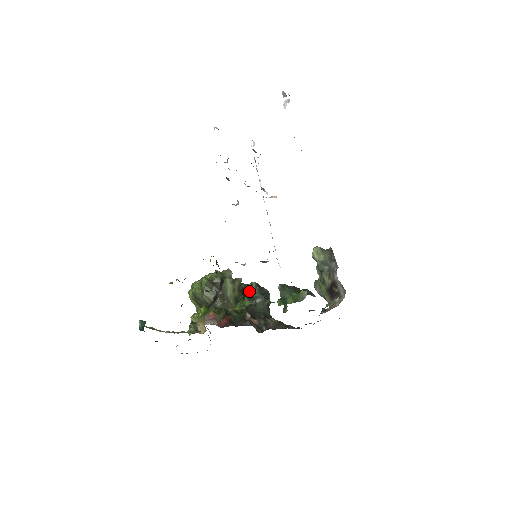
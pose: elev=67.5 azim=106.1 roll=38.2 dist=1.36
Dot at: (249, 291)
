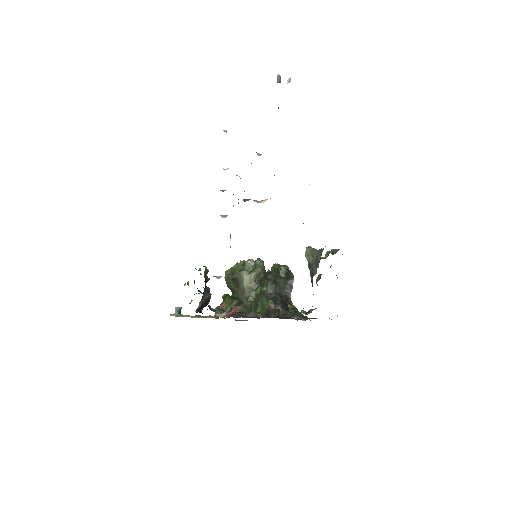
Dot at: (277, 275)
